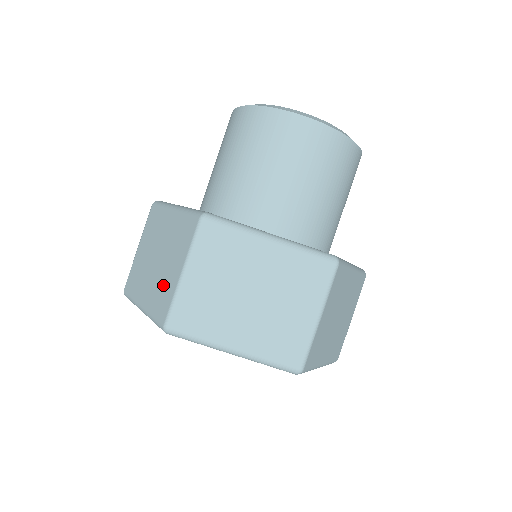
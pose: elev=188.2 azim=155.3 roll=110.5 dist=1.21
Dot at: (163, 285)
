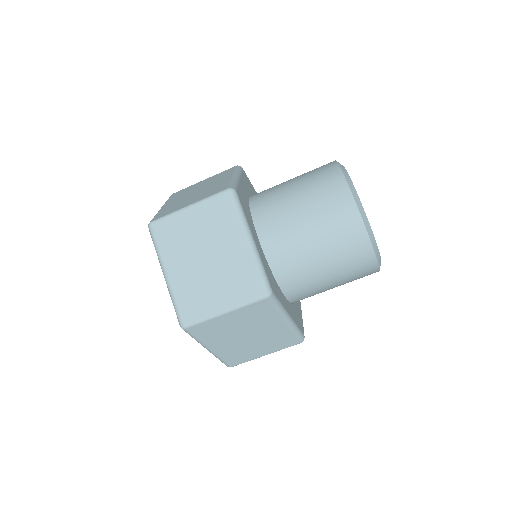
Dot at: (200, 294)
